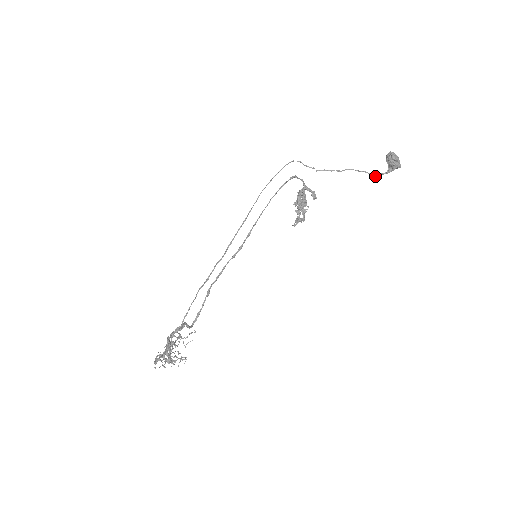
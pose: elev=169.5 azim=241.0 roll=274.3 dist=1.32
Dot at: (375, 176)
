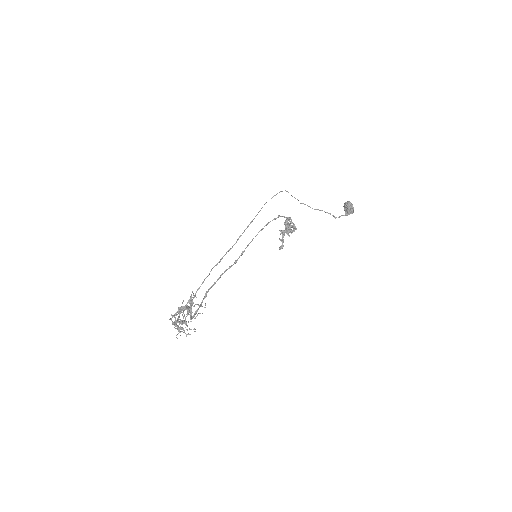
Dot at: occluded
